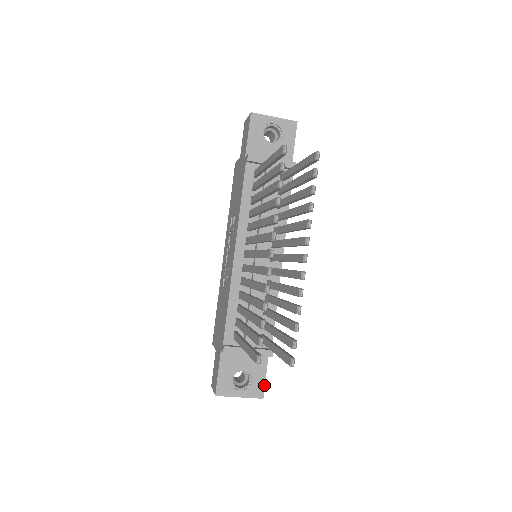
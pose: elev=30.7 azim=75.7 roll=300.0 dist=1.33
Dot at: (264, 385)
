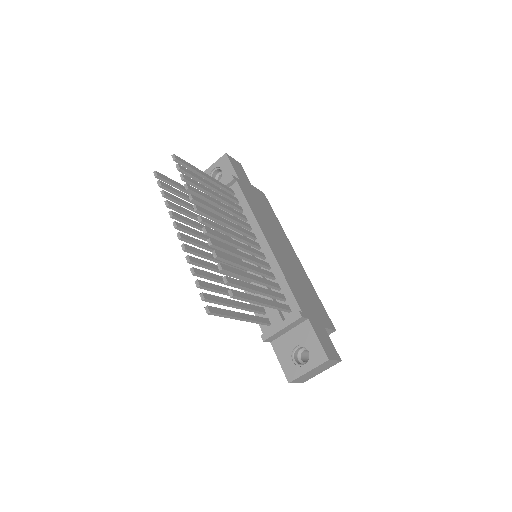
Dot at: (322, 347)
